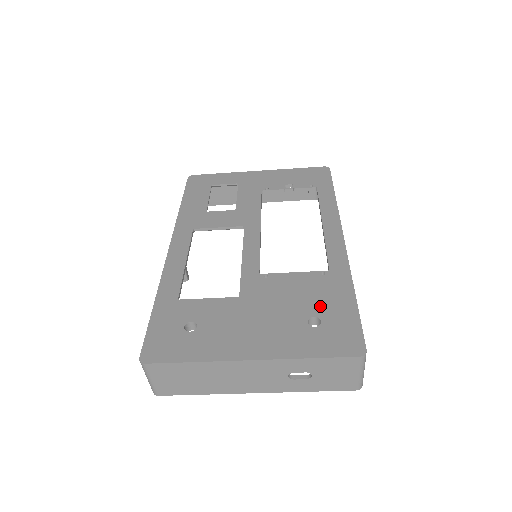
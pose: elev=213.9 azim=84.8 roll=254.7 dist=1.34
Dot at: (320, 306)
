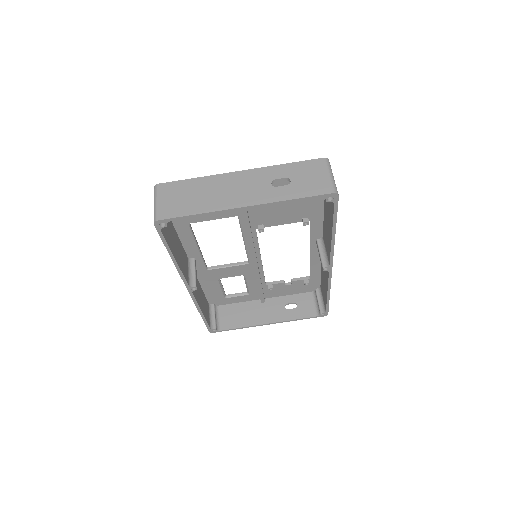
Dot at: occluded
